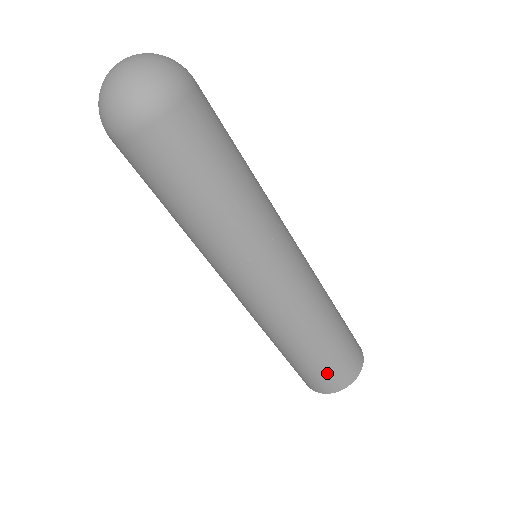
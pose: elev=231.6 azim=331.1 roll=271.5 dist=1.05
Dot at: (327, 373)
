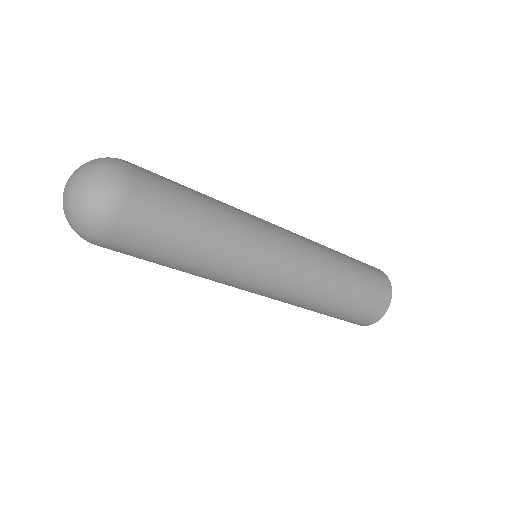
Dot at: (348, 320)
